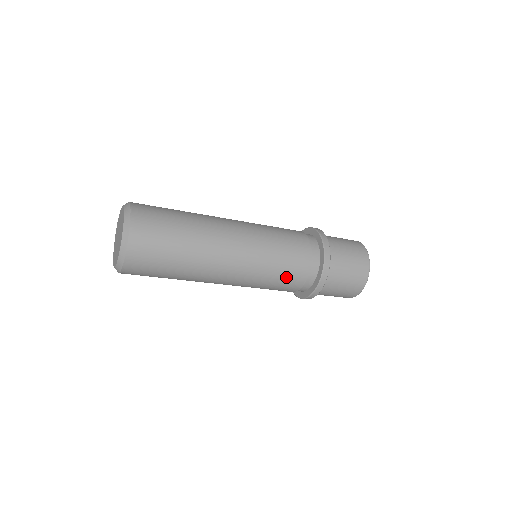
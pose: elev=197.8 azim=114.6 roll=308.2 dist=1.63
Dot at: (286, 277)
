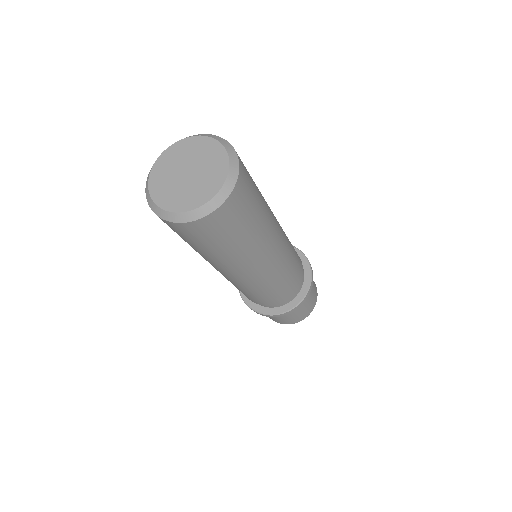
Dot at: (275, 295)
